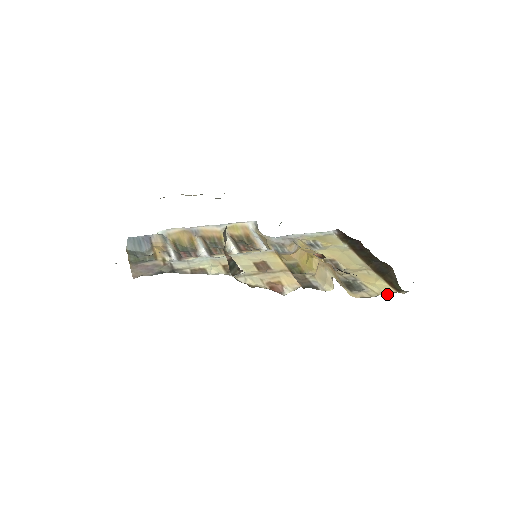
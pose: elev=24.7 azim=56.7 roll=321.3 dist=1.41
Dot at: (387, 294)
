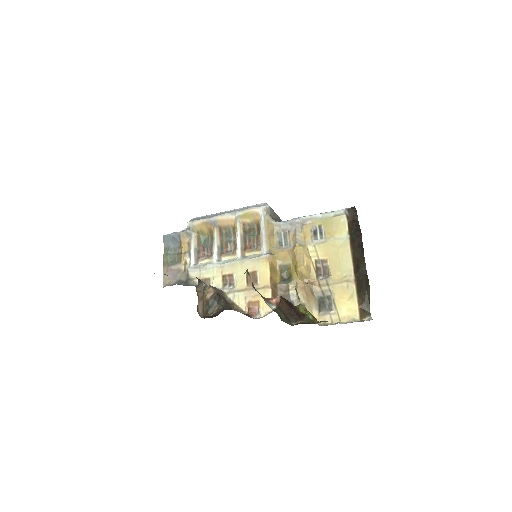
Dot at: (348, 321)
